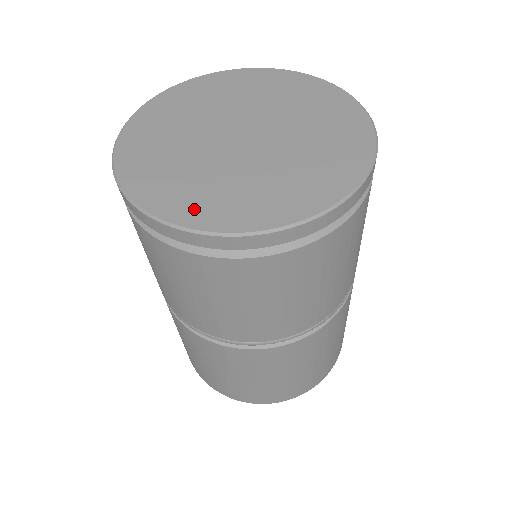
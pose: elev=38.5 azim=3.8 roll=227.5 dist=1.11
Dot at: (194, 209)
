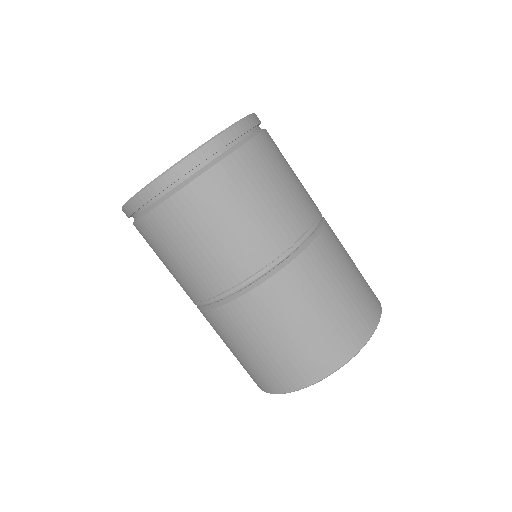
Dot at: occluded
